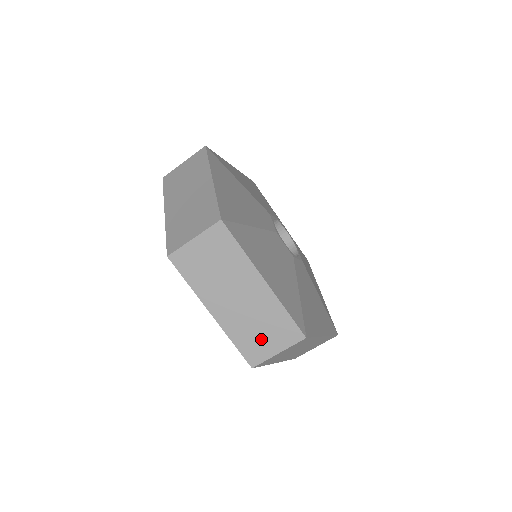
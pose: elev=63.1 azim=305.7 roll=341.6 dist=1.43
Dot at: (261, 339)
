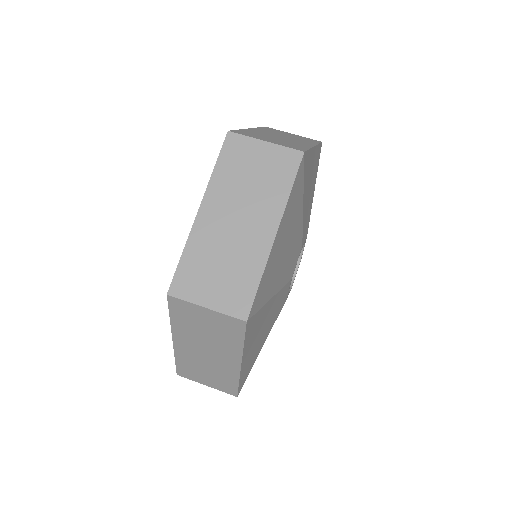
Dot at: (209, 278)
